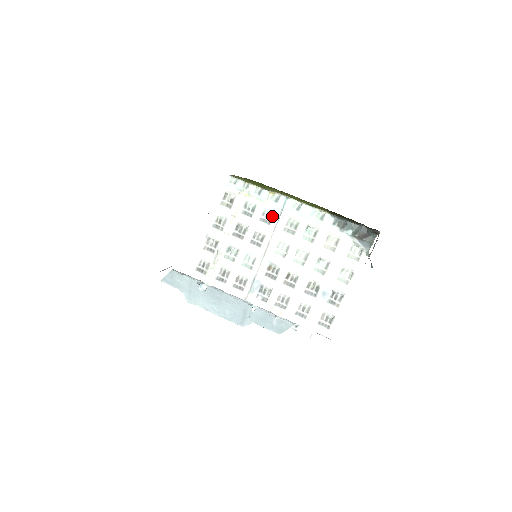
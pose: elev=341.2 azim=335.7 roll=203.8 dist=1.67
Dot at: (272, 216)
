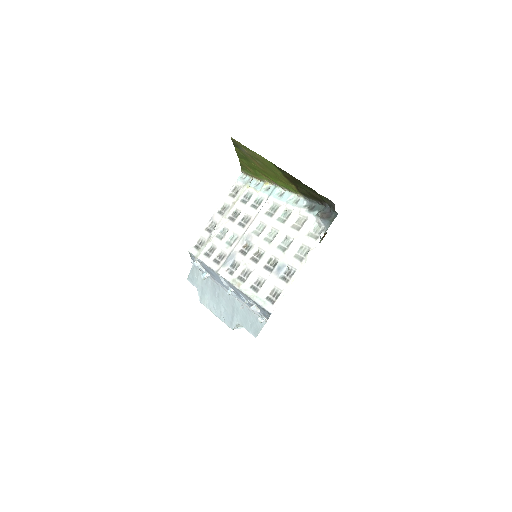
Dot at: (261, 202)
